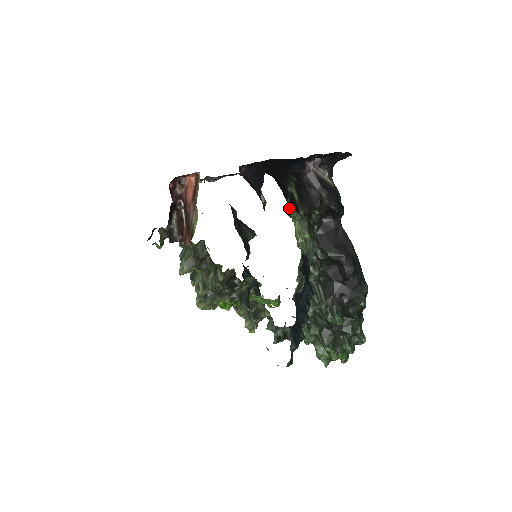
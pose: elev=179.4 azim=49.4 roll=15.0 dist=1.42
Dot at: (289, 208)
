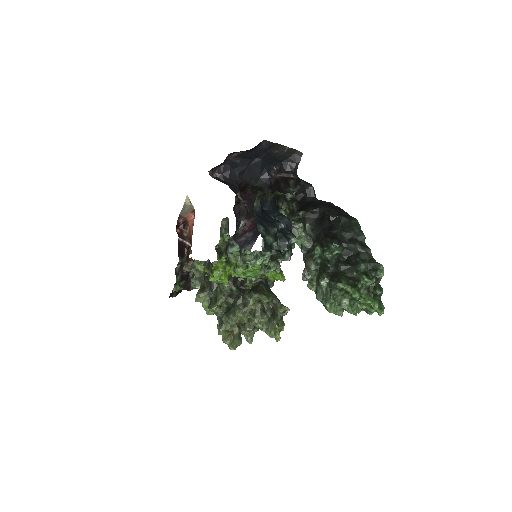
Dot at: occluded
